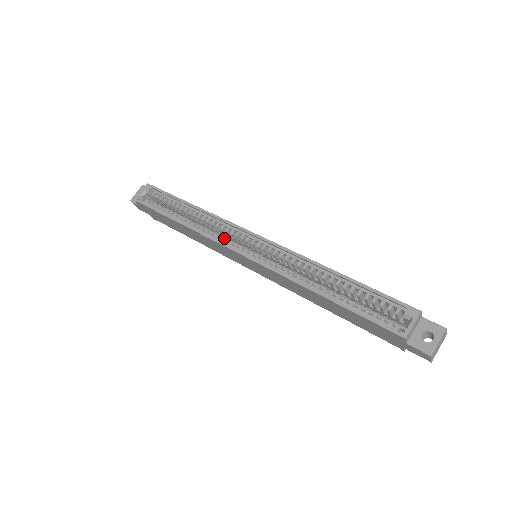
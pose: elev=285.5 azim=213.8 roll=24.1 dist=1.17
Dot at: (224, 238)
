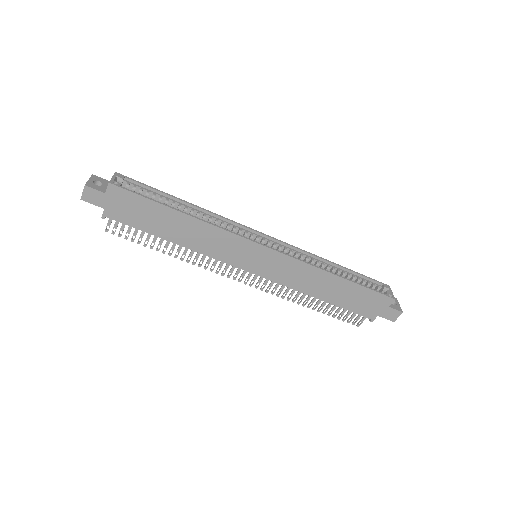
Dot at: occluded
